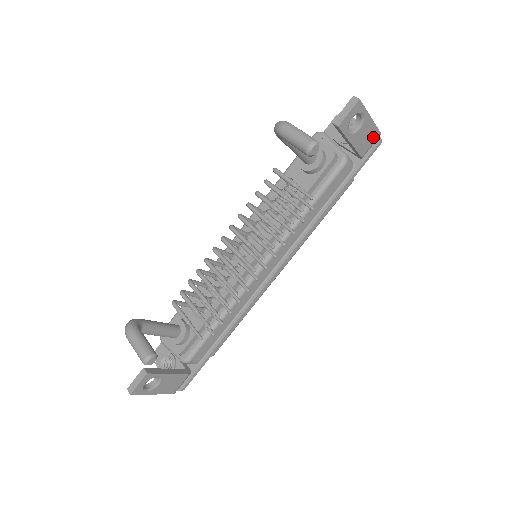
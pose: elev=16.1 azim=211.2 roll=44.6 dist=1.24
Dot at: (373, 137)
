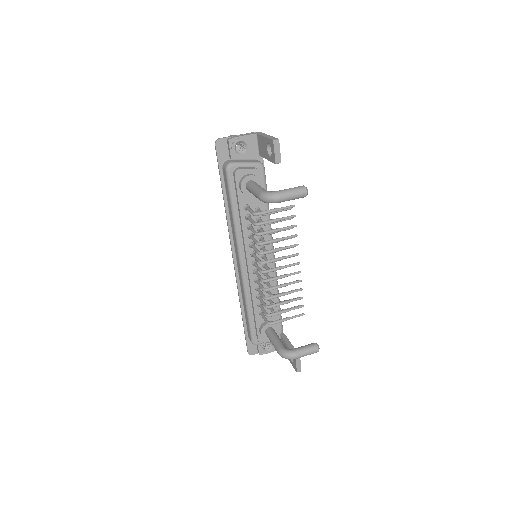
Dot at: occluded
